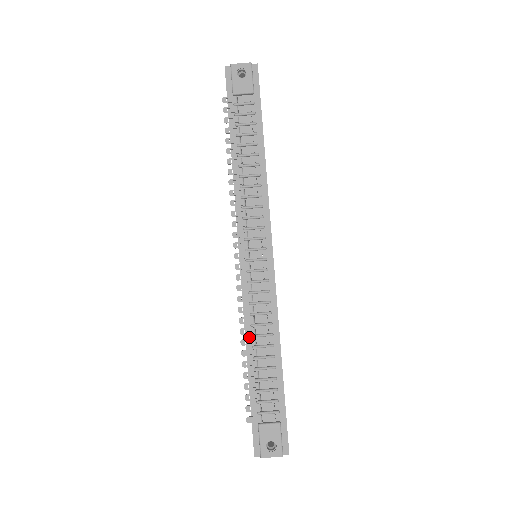
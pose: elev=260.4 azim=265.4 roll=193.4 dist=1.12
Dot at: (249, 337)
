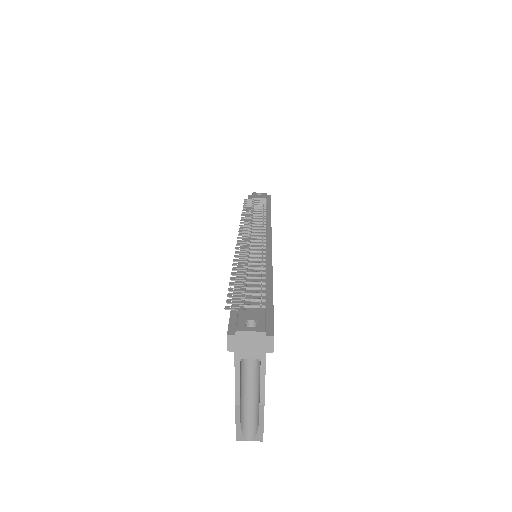
Dot at: (241, 269)
